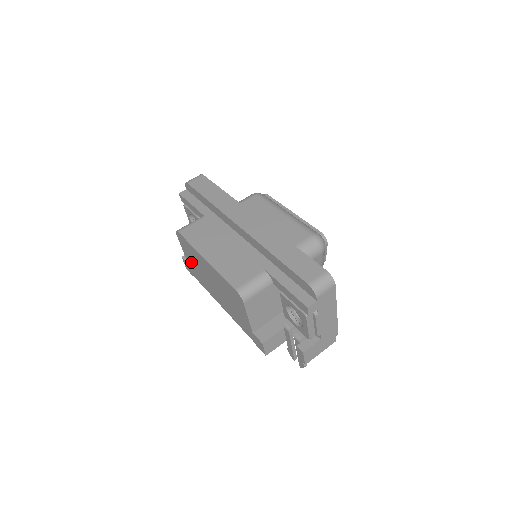
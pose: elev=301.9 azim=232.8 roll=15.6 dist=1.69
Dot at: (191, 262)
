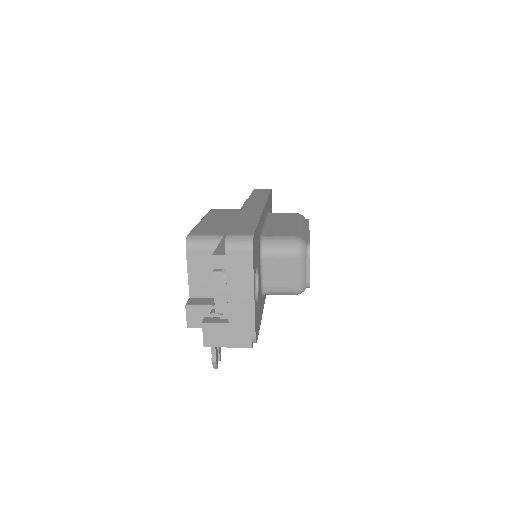
Dot at: occluded
